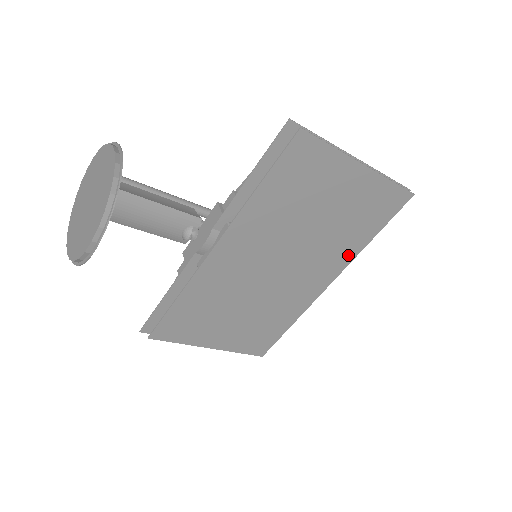
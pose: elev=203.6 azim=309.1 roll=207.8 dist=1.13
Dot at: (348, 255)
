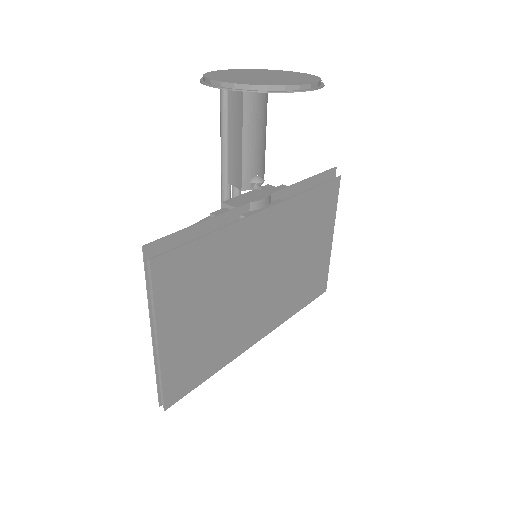
Dot at: (285, 314)
